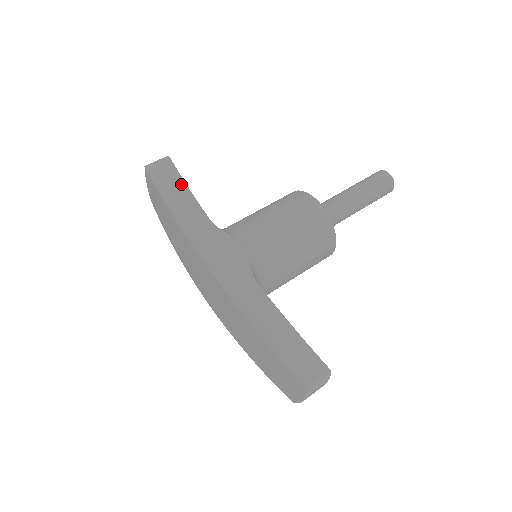
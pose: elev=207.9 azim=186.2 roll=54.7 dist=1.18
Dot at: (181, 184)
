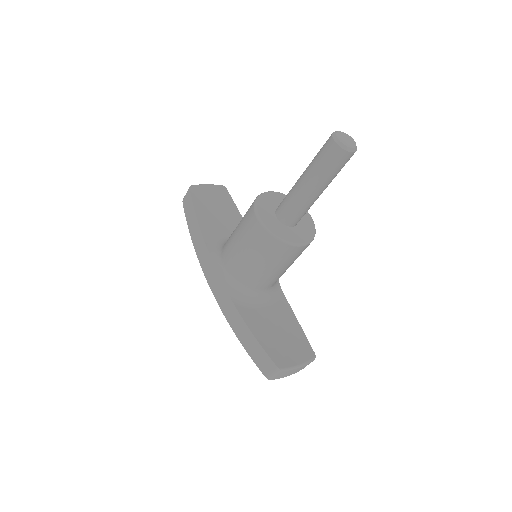
Dot at: (194, 216)
